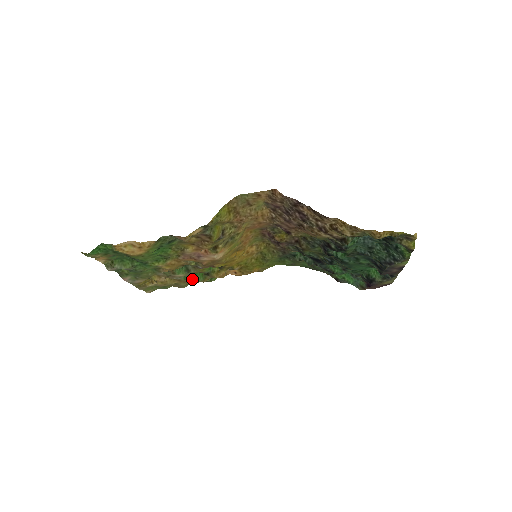
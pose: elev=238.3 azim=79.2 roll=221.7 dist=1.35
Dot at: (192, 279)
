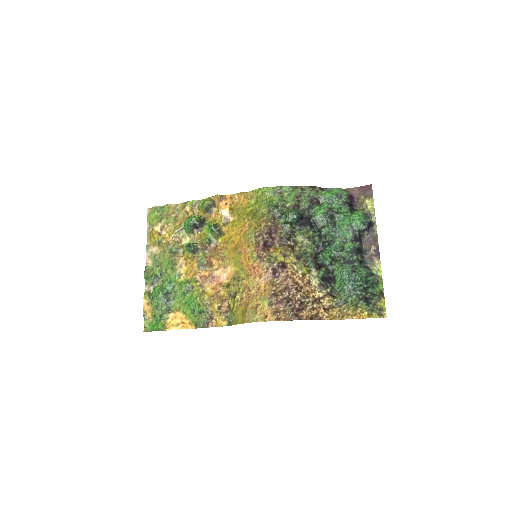
Dot at: (189, 217)
